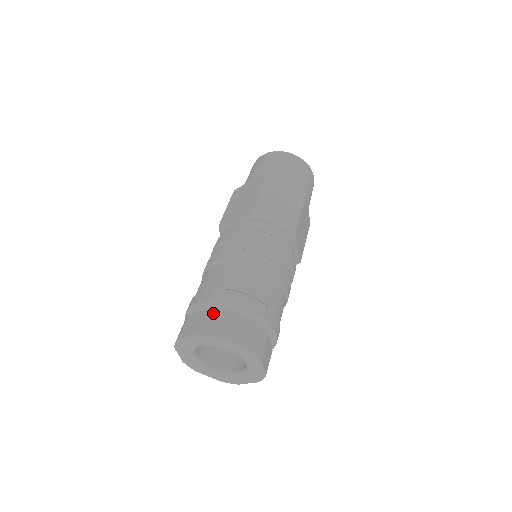
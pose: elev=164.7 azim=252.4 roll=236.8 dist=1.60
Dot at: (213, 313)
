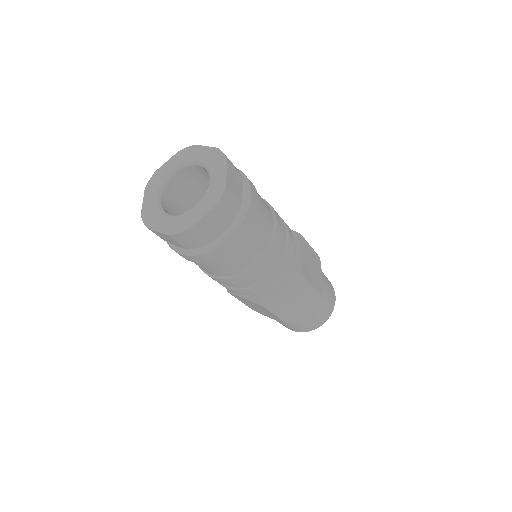
Dot at: occluded
